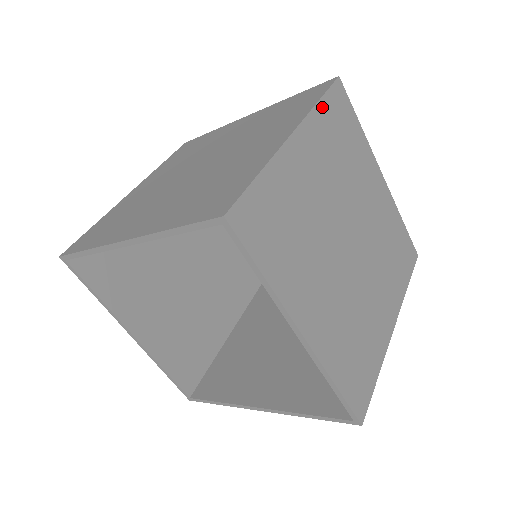
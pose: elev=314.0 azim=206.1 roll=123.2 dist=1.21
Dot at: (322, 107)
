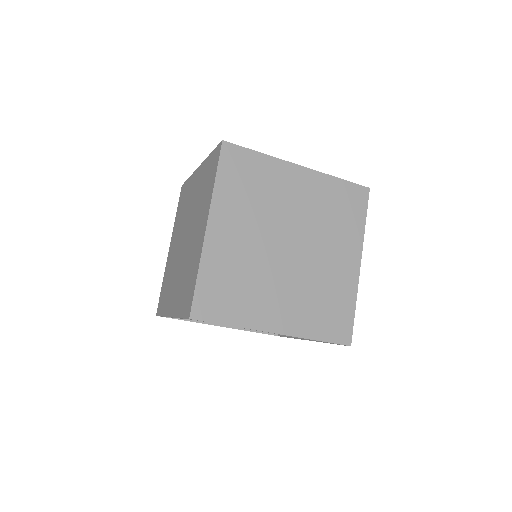
Dot at: (220, 182)
